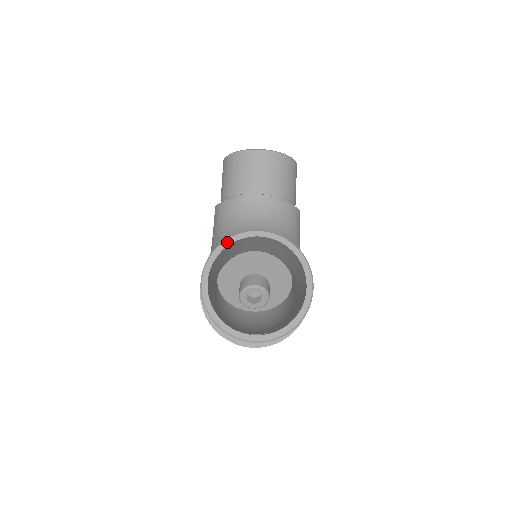
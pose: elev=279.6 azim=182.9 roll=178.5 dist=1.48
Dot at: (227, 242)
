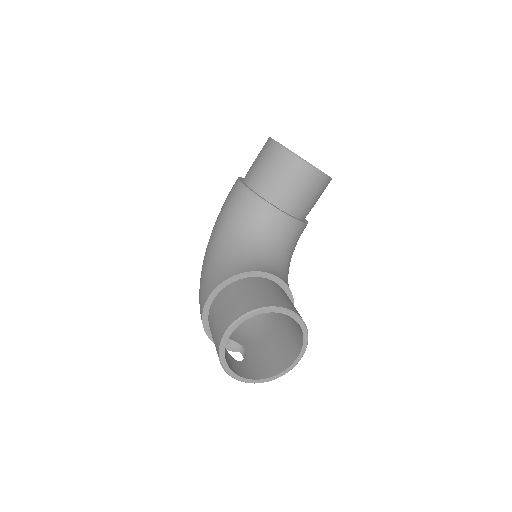
Dot at: (262, 311)
